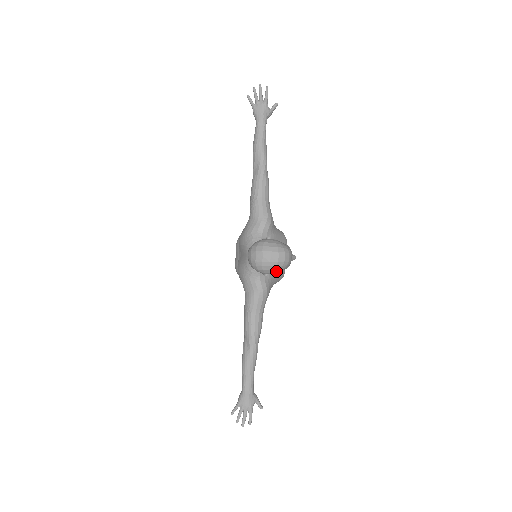
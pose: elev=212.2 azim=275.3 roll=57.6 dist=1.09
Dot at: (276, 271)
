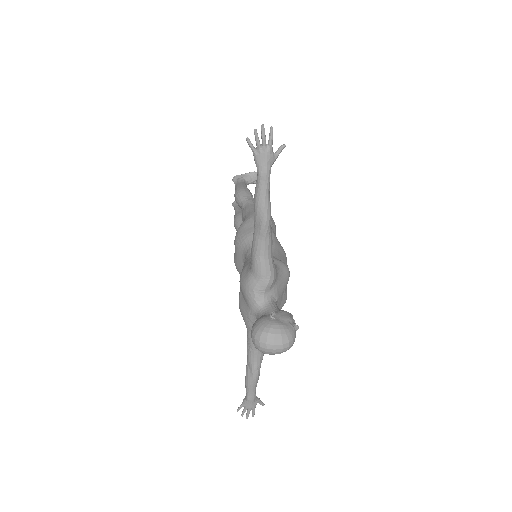
Dot at: occluded
